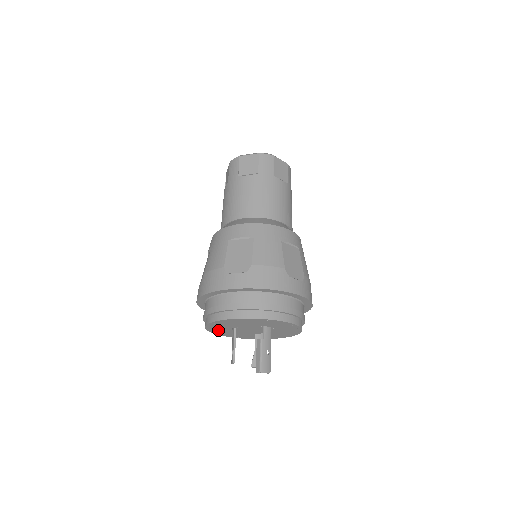
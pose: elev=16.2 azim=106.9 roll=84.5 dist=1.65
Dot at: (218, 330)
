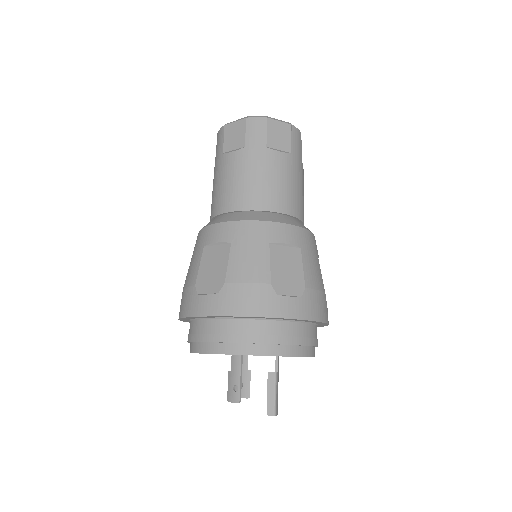
Dot at: occluded
